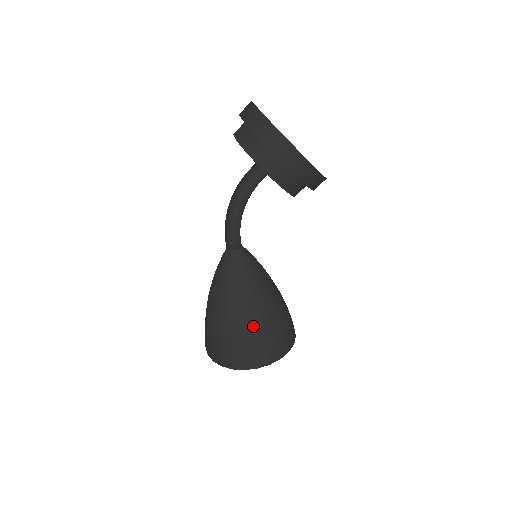
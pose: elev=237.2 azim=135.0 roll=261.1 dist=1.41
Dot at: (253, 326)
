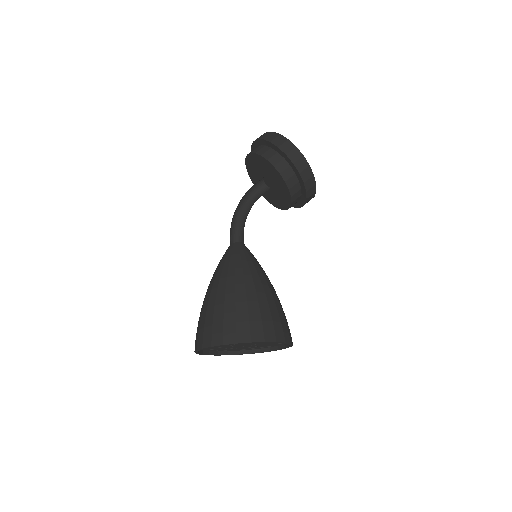
Dot at: (249, 297)
